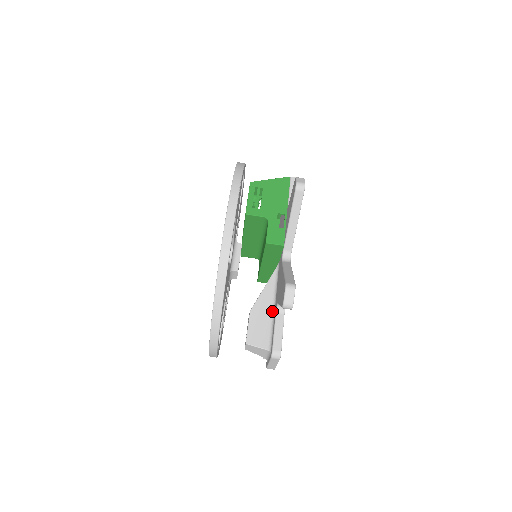
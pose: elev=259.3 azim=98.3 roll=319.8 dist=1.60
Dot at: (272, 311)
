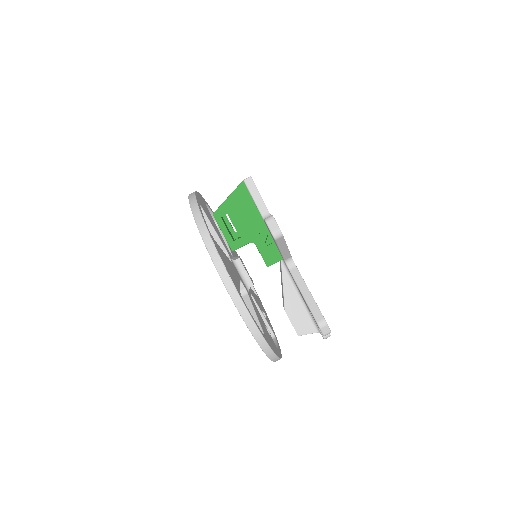
Dot at: (302, 301)
